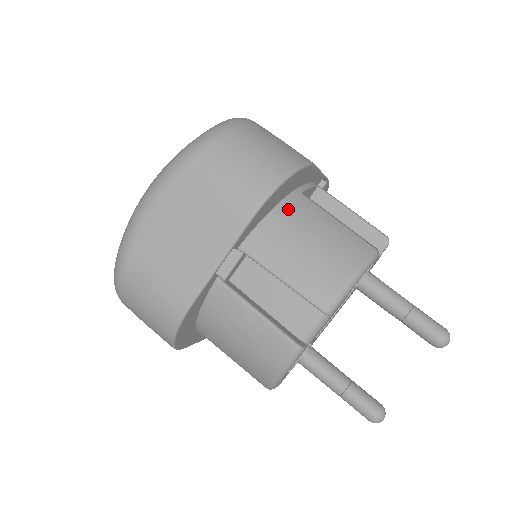
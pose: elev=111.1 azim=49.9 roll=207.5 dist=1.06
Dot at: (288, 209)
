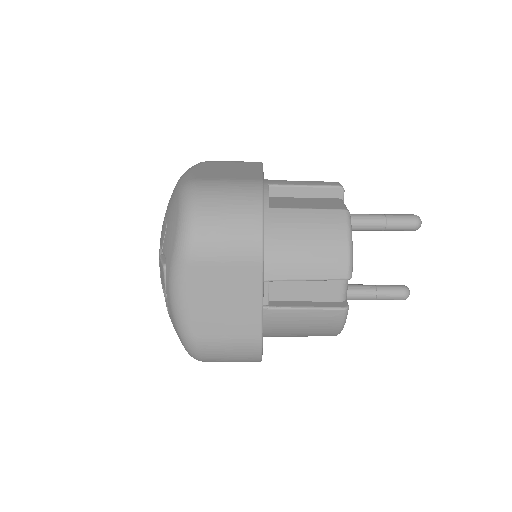
Dot at: (273, 229)
